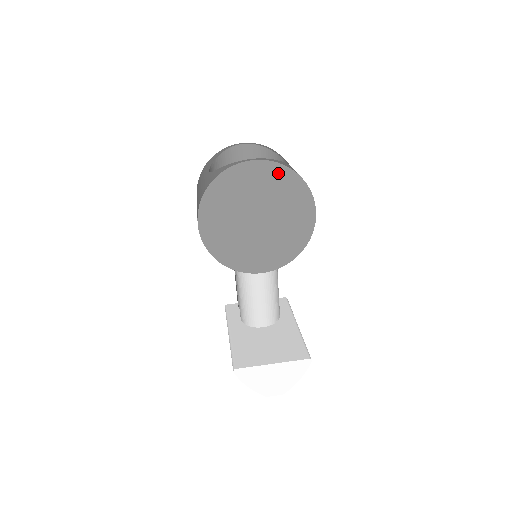
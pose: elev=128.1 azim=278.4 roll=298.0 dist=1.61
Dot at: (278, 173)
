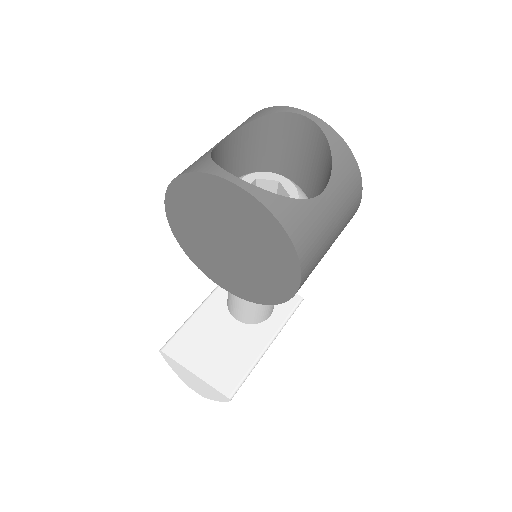
Dot at: (261, 216)
